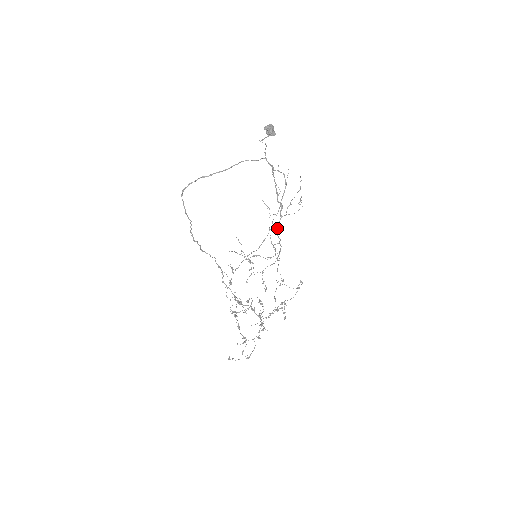
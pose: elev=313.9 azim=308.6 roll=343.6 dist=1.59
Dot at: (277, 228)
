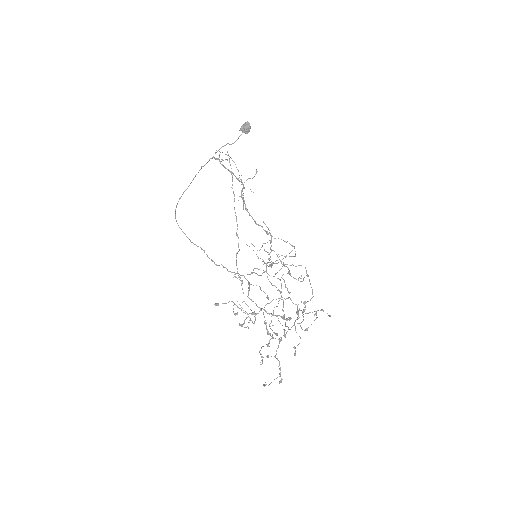
Dot at: occluded
